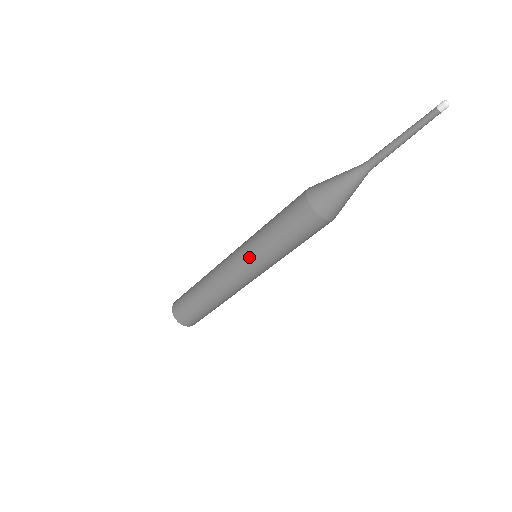
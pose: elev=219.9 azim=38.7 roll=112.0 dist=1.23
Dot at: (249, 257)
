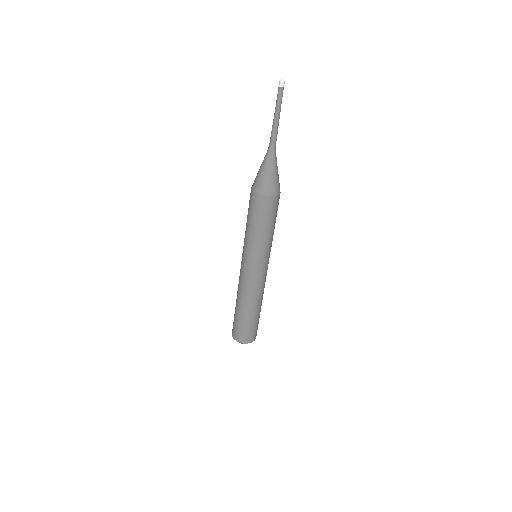
Dot at: occluded
